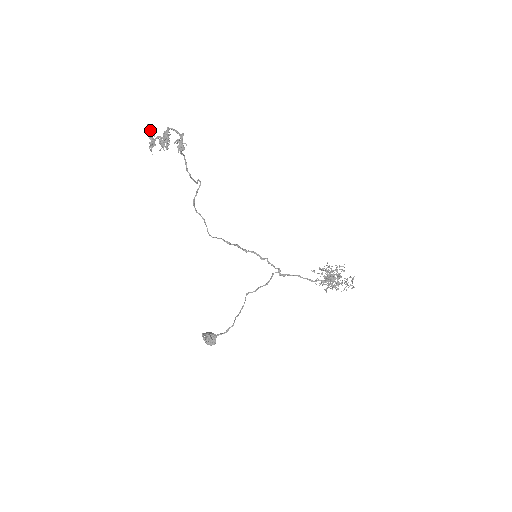
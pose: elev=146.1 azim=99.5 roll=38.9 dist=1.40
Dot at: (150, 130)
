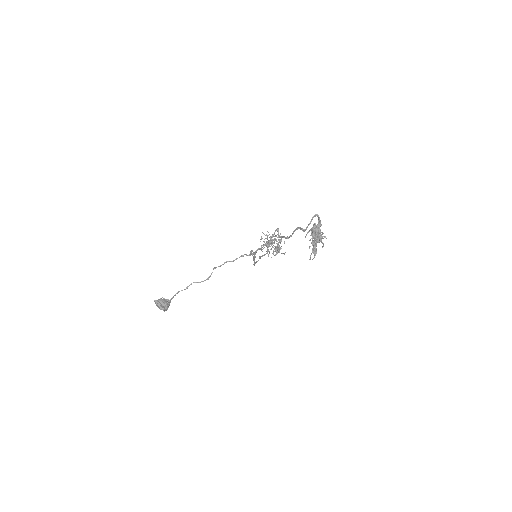
Dot at: (320, 237)
